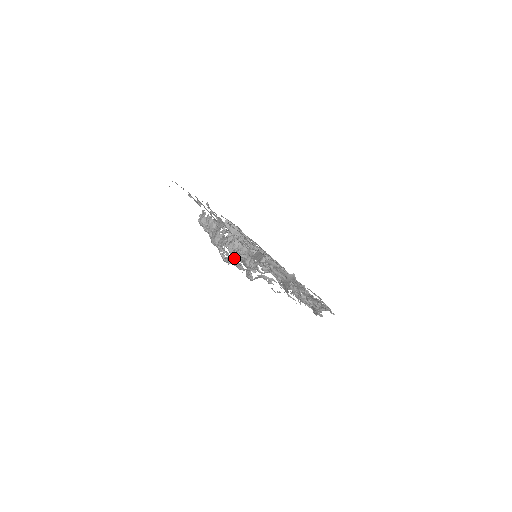
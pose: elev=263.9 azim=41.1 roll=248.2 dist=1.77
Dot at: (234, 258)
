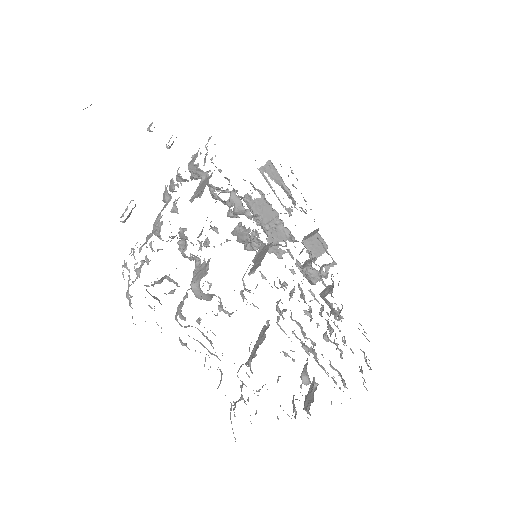
Dot at: (127, 295)
